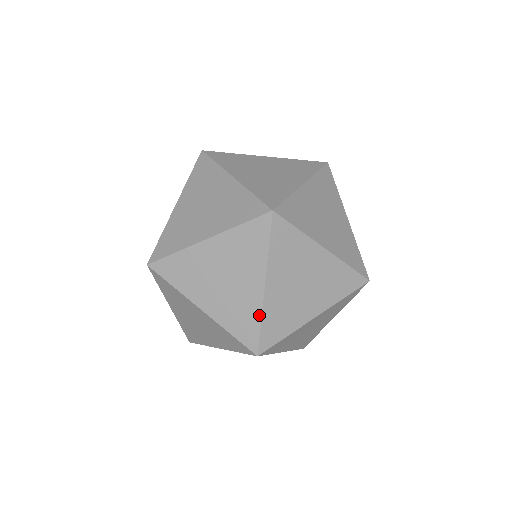
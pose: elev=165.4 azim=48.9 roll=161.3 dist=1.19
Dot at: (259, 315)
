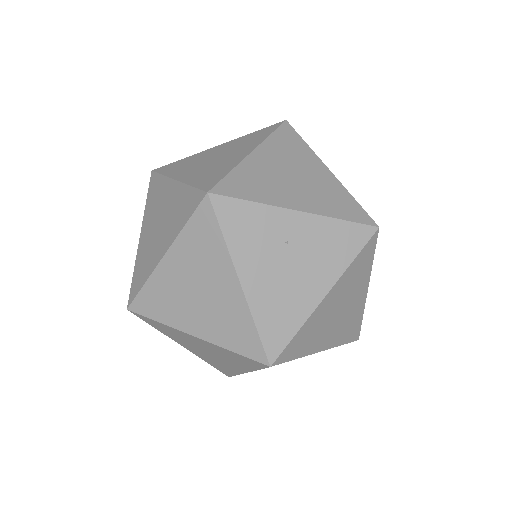
Dot at: (202, 358)
